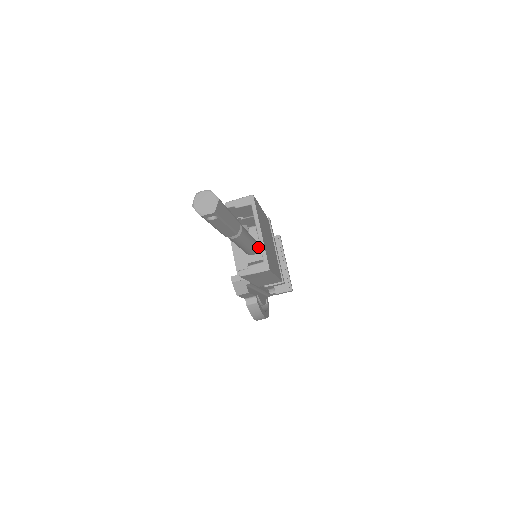
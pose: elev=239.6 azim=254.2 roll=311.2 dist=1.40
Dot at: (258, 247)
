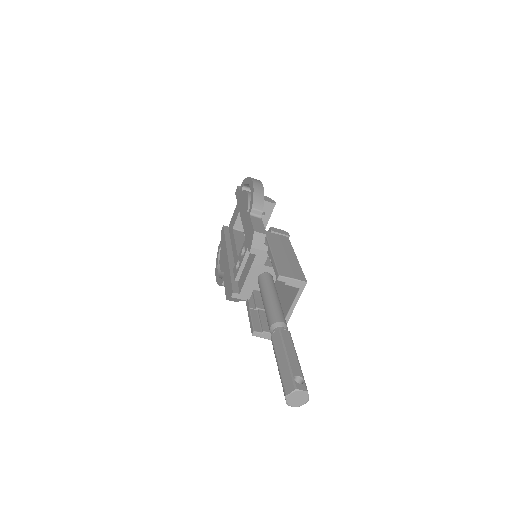
Dot at: occluded
